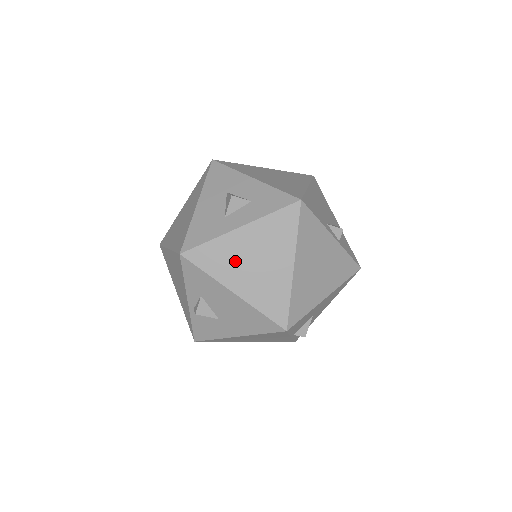
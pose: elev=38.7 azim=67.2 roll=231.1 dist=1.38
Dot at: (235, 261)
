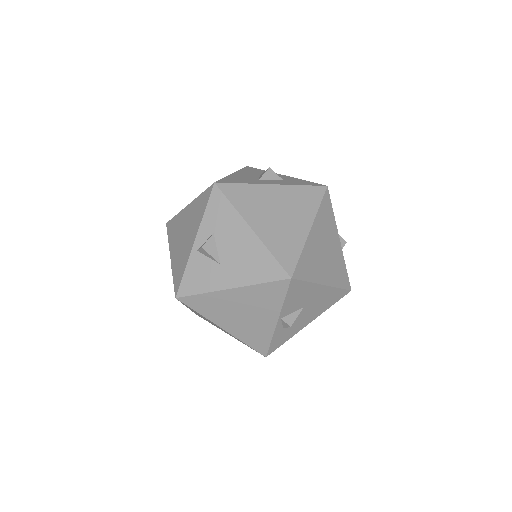
Dot at: (261, 206)
